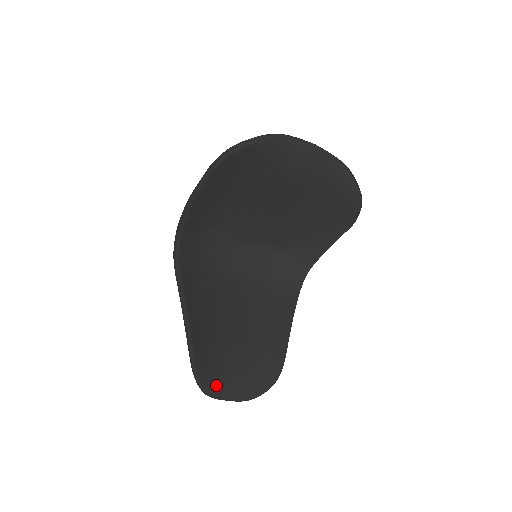
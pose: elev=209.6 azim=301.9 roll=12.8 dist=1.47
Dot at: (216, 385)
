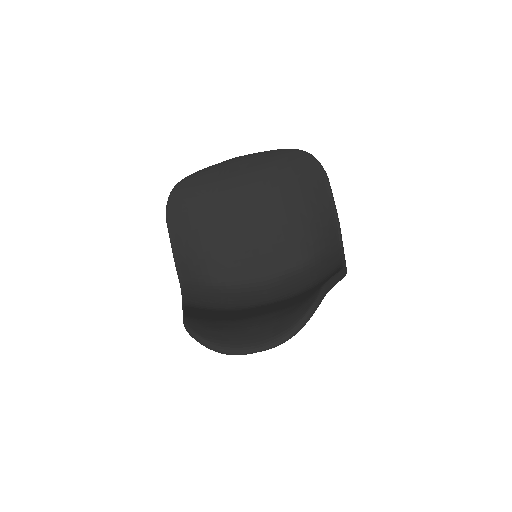
Dot at: (230, 337)
